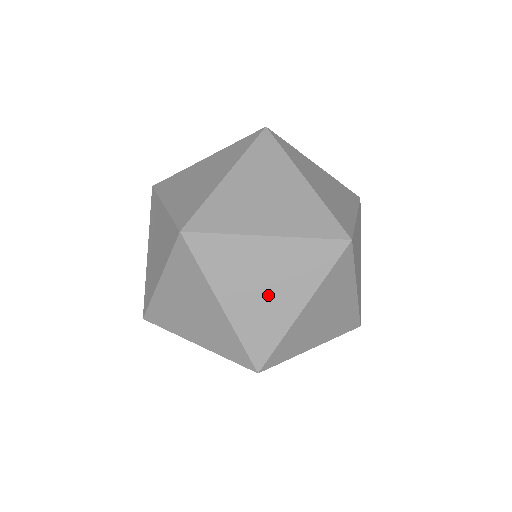
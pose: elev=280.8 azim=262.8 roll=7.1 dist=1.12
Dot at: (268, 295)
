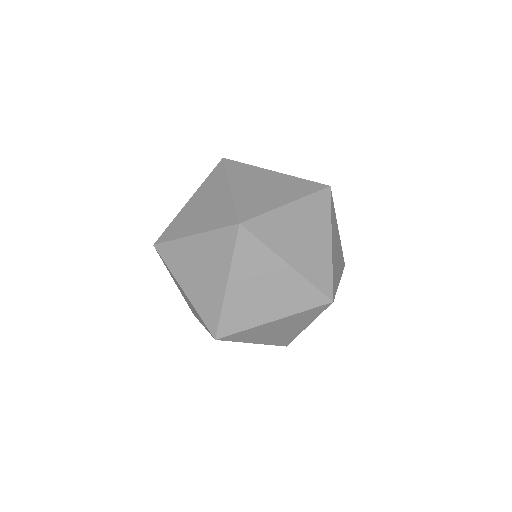
Dot at: (265, 192)
